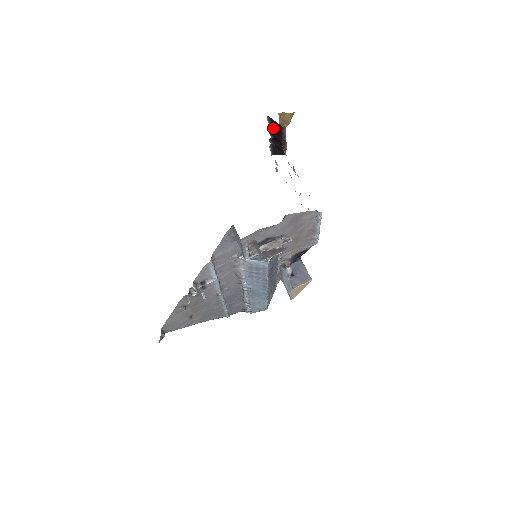
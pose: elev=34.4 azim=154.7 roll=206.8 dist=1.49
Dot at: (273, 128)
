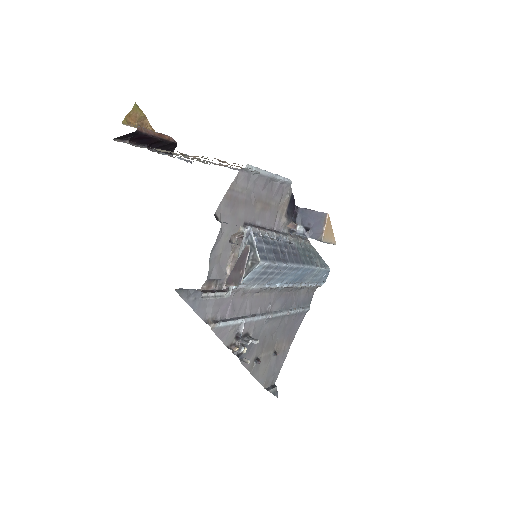
Dot at: (135, 140)
